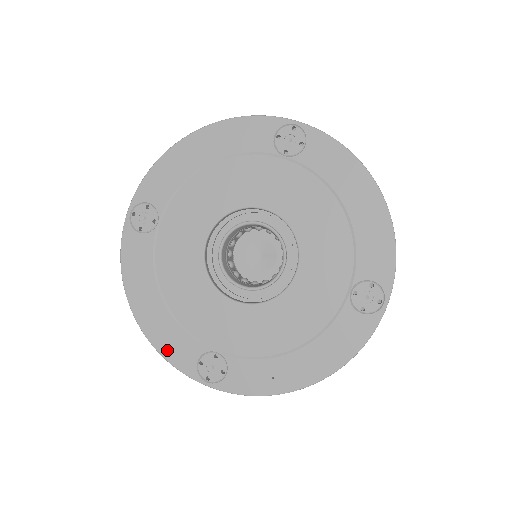
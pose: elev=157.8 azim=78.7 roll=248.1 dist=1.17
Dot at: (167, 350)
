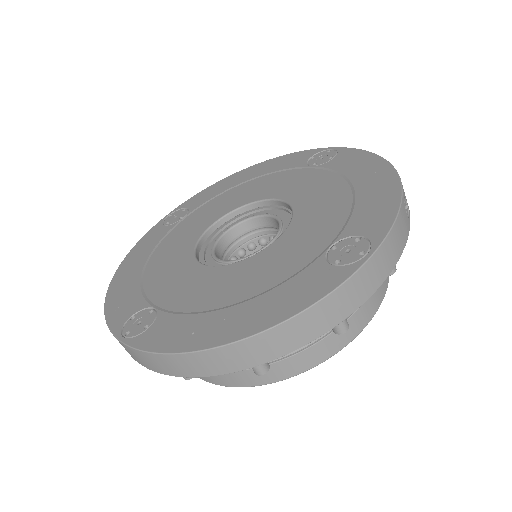
Dot at: (113, 307)
